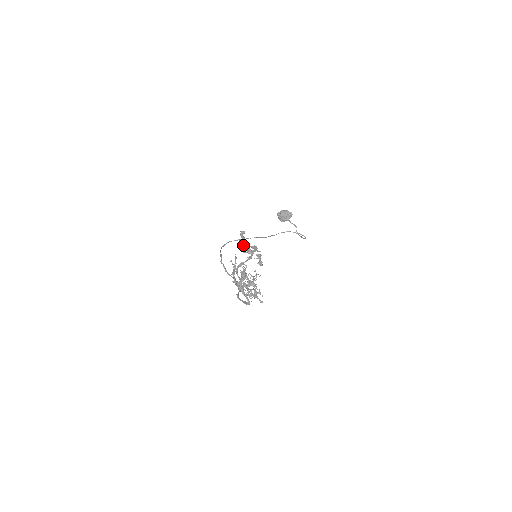
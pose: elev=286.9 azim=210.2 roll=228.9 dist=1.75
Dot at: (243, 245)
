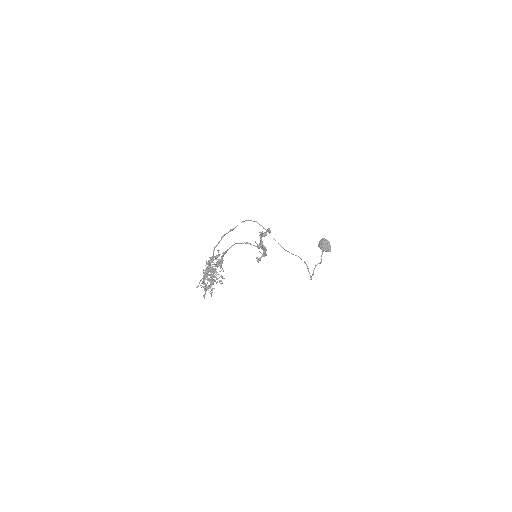
Dot at: (261, 237)
